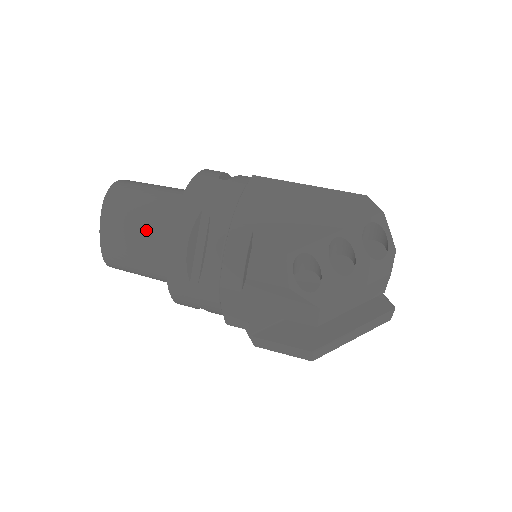
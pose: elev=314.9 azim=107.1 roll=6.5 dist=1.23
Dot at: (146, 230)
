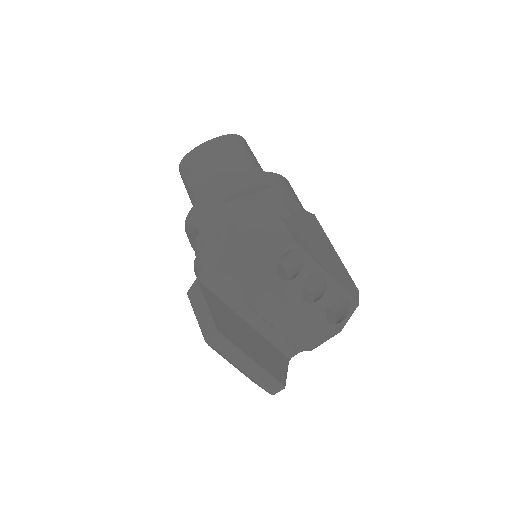
Dot at: (231, 166)
